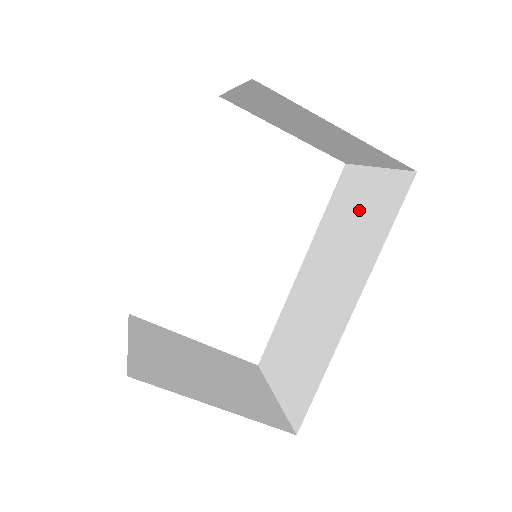
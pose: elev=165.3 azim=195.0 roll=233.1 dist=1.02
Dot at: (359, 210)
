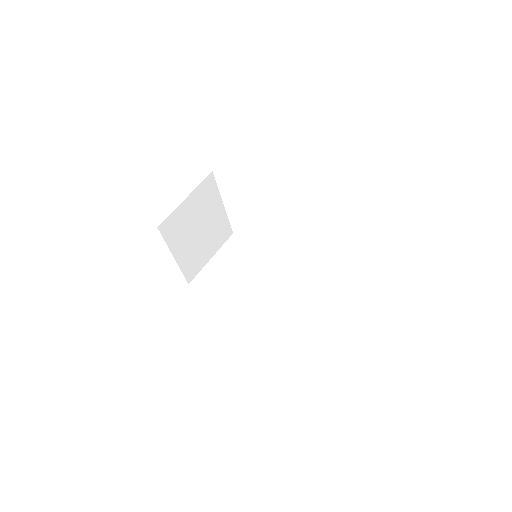
Dot at: (304, 305)
